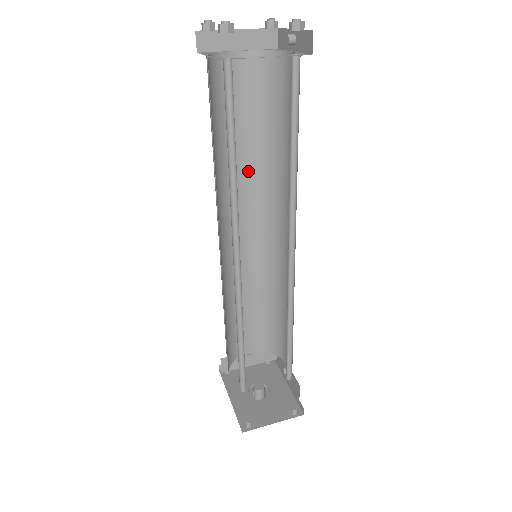
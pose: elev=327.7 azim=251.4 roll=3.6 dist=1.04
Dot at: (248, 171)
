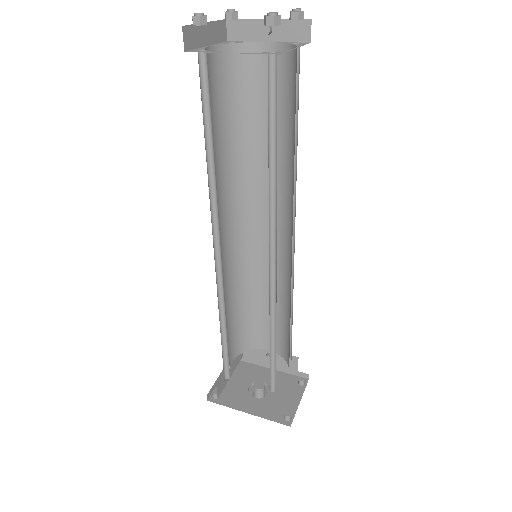
Dot at: (221, 175)
